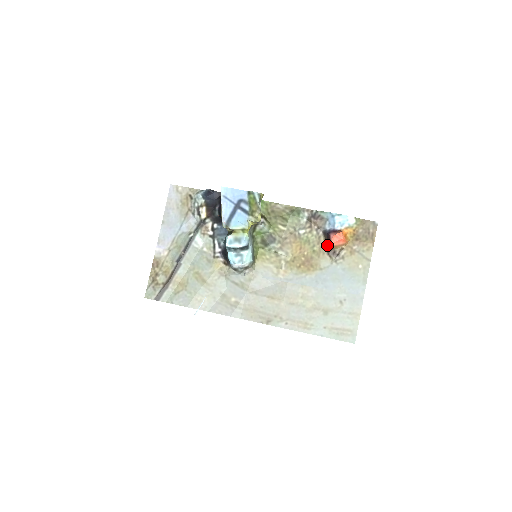
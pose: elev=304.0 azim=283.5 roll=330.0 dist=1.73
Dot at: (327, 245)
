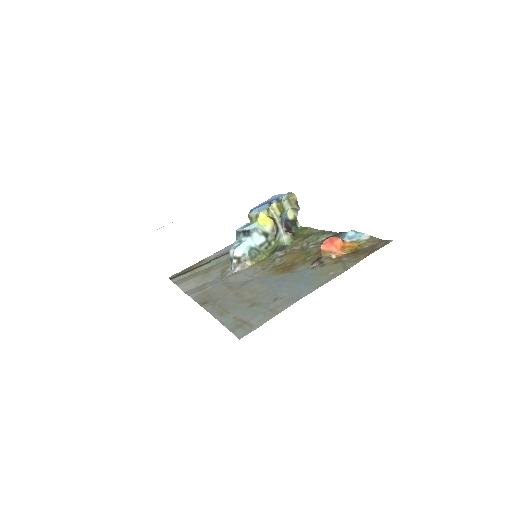
Dot at: (320, 254)
